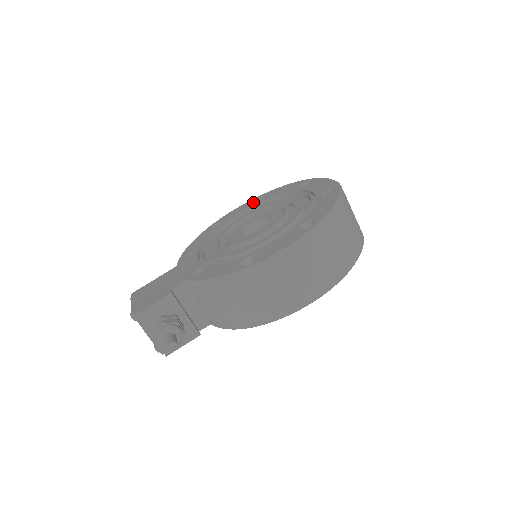
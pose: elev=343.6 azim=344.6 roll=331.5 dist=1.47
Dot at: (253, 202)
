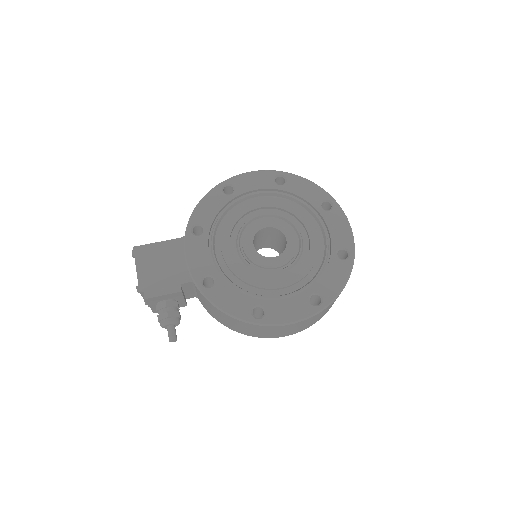
Dot at: (272, 181)
